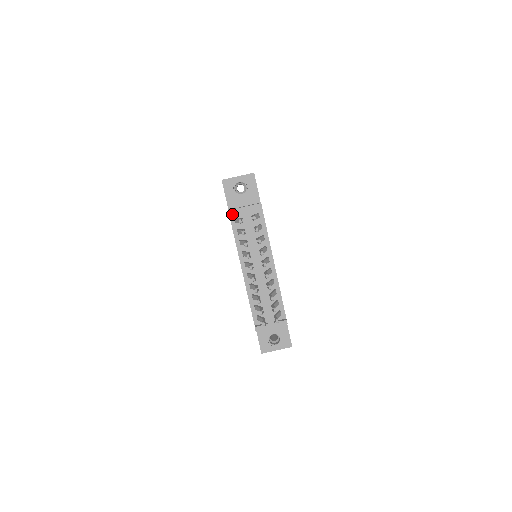
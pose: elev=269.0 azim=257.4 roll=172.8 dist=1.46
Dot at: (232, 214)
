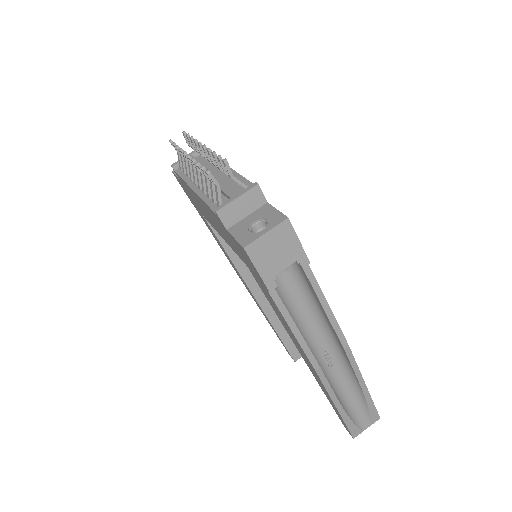
Dot at: (177, 169)
